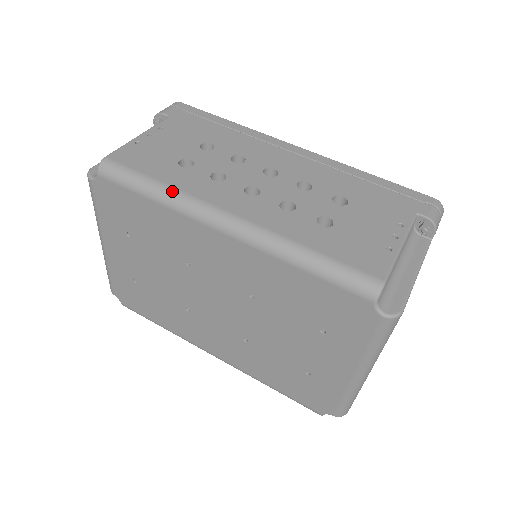
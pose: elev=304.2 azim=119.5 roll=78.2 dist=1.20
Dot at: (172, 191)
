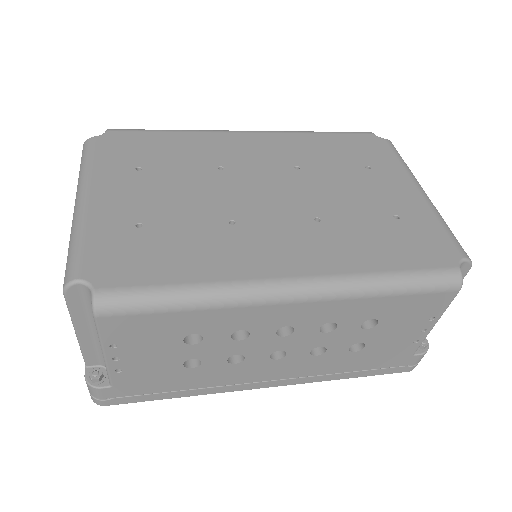
Dot at: occluded
